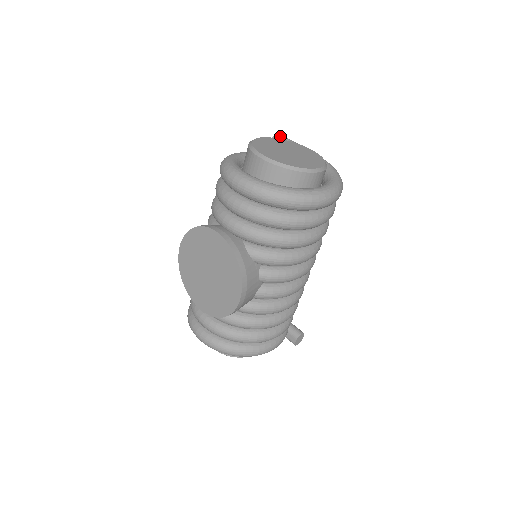
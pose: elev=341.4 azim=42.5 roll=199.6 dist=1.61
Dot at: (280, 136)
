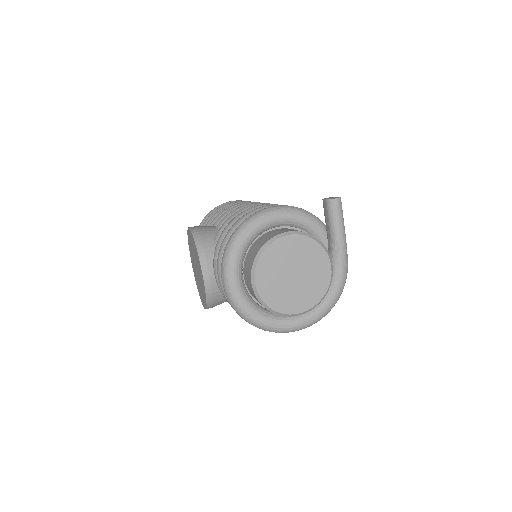
Dot at: (334, 206)
